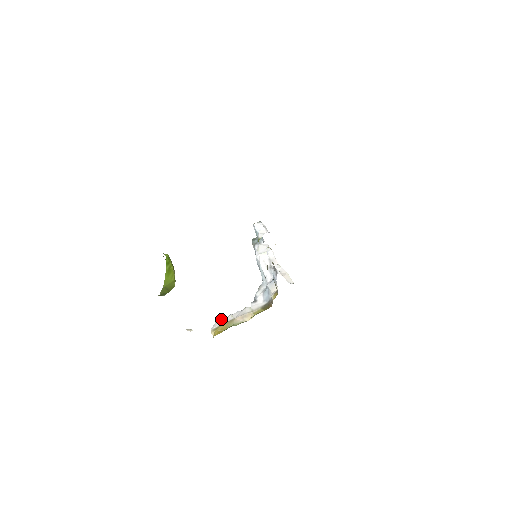
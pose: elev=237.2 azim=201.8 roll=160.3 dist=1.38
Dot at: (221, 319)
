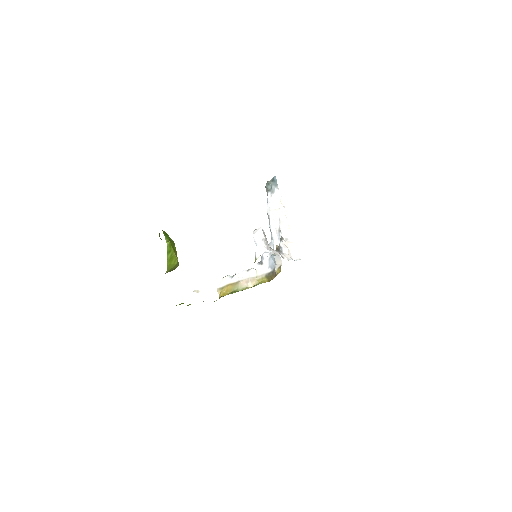
Dot at: (228, 276)
